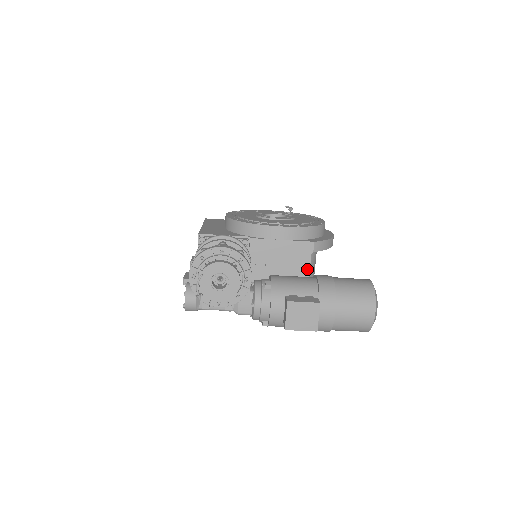
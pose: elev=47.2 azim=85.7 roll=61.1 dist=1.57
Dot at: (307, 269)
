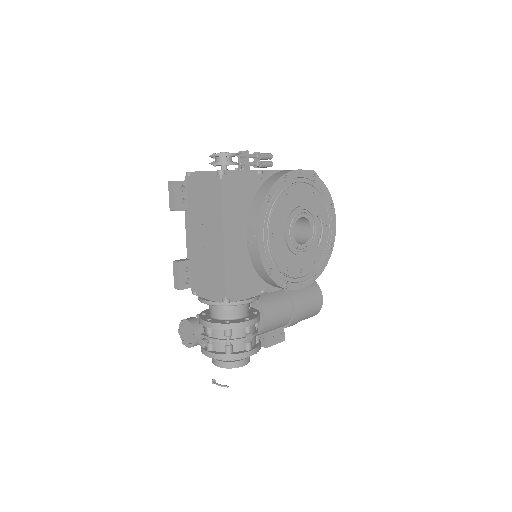
Dot at: occluded
